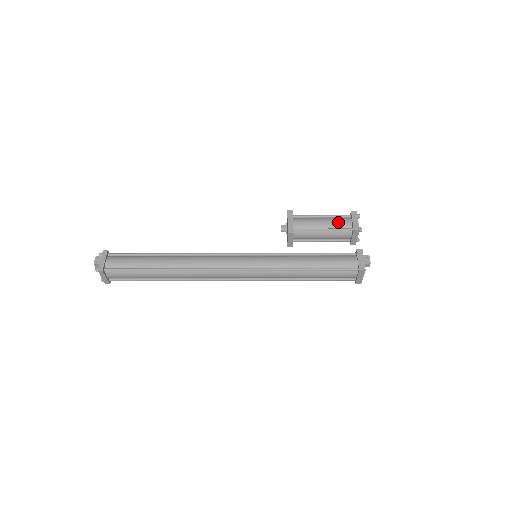
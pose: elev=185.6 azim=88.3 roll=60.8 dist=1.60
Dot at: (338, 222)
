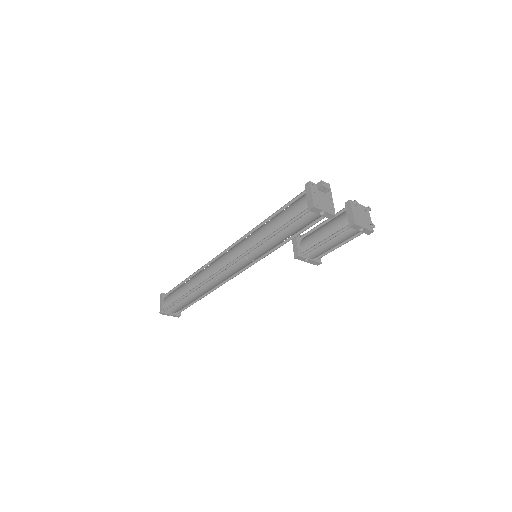
Dot at: occluded
